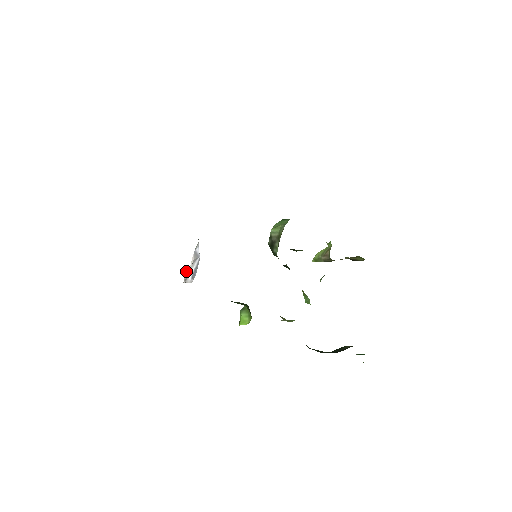
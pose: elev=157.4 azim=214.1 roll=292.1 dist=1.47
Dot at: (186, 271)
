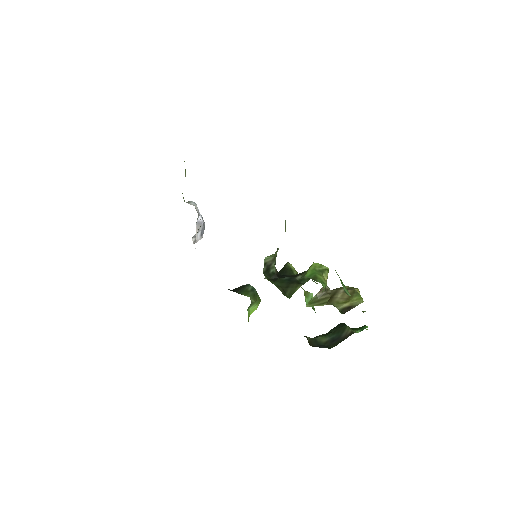
Dot at: (193, 236)
